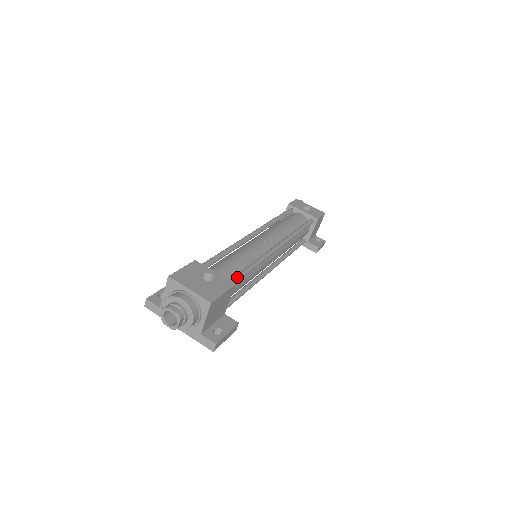
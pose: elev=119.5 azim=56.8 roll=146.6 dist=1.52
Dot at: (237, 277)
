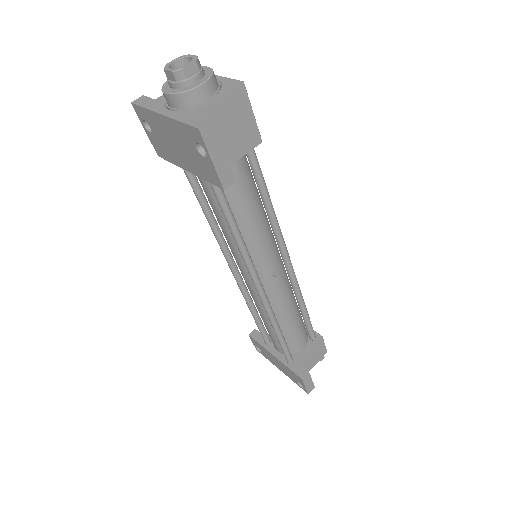
Dot at: occluded
